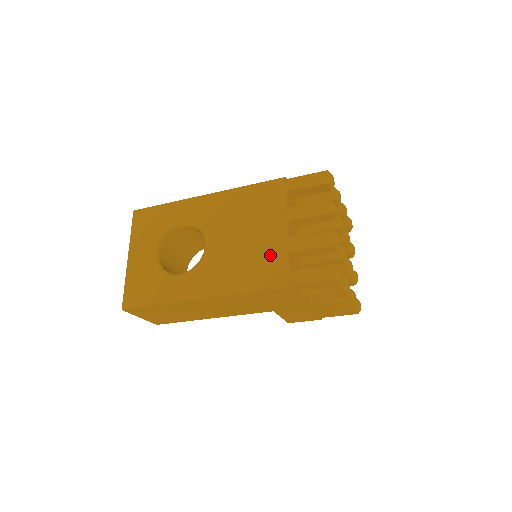
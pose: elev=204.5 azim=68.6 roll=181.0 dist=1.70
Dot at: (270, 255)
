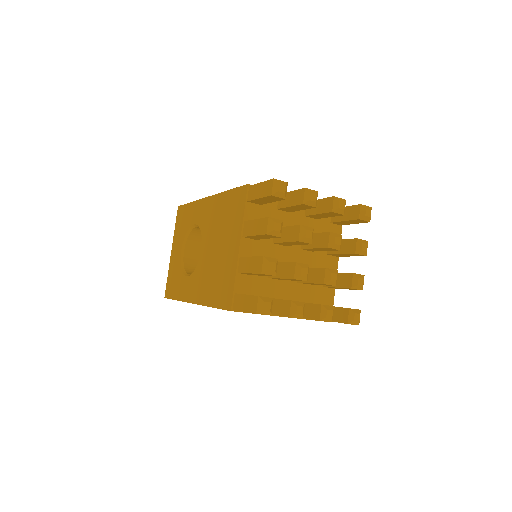
Dot at: (226, 272)
